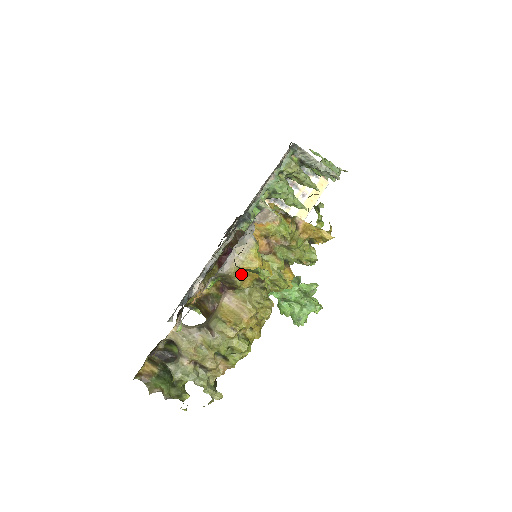
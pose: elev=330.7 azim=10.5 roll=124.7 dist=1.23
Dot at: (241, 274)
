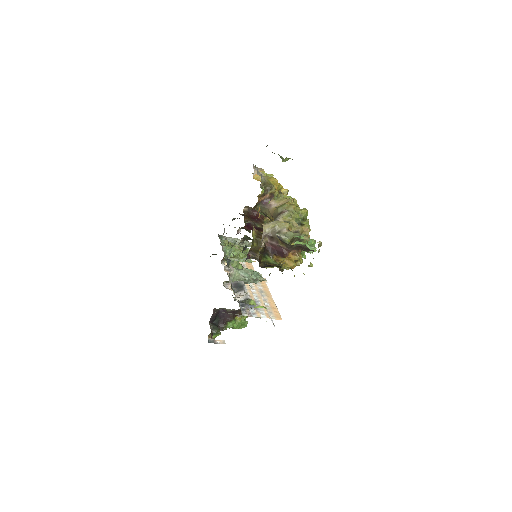
Dot at: (271, 183)
